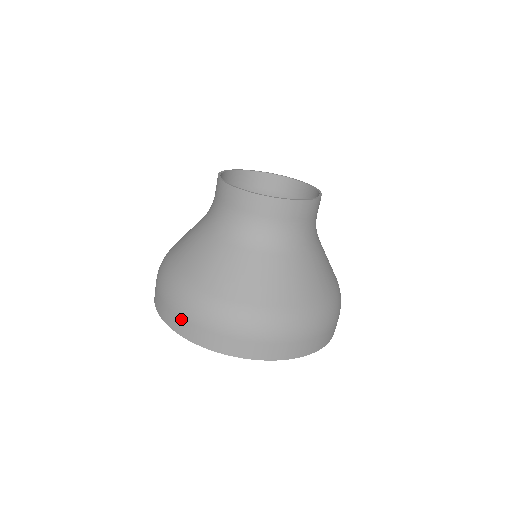
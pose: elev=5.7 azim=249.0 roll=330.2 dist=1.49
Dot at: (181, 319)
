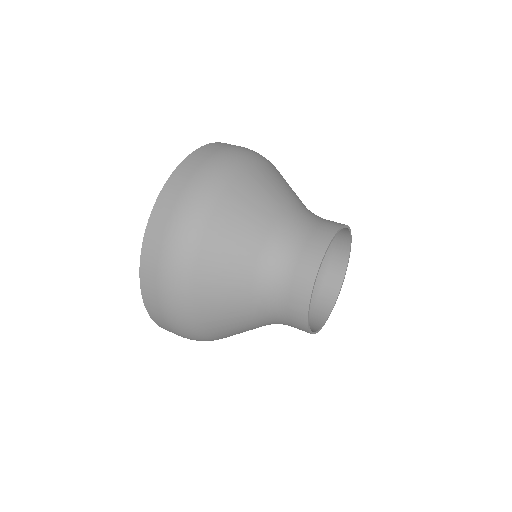
Dot at: occluded
